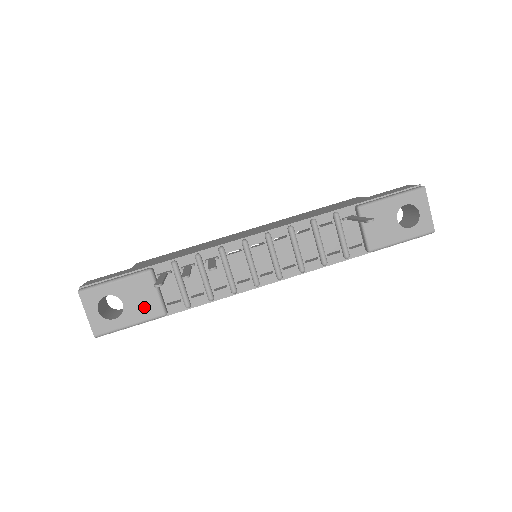
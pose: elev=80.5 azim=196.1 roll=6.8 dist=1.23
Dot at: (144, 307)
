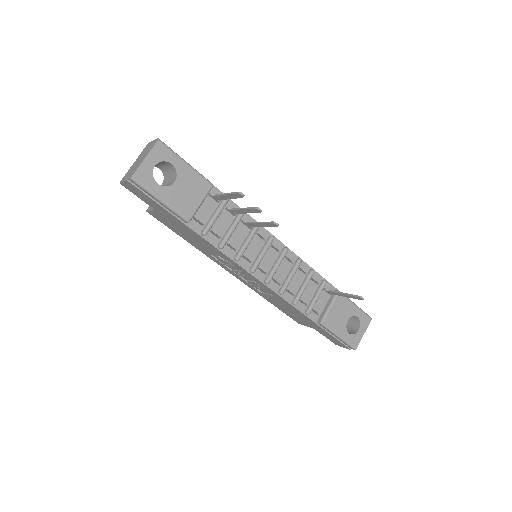
Dot at: (184, 200)
